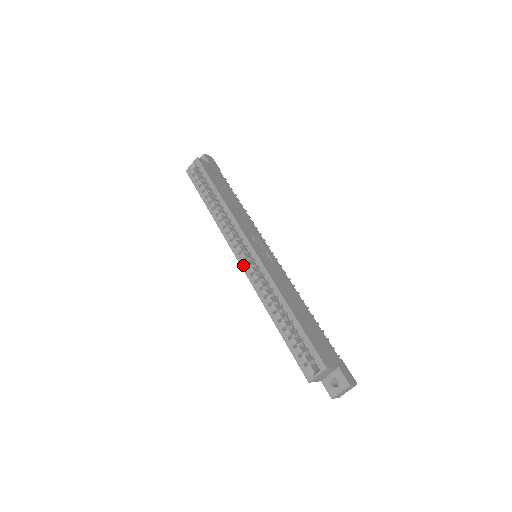
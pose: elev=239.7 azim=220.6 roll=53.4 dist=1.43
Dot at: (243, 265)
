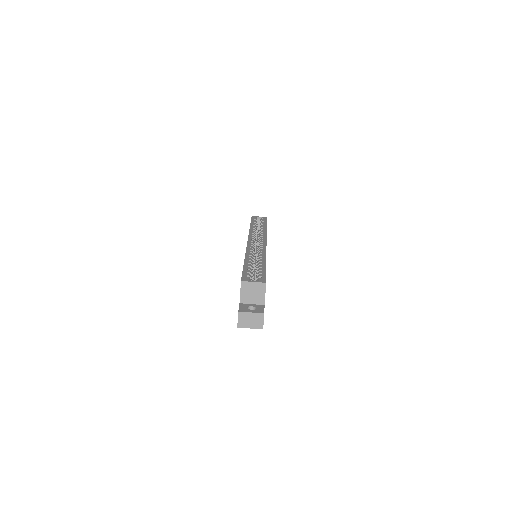
Dot at: (250, 242)
